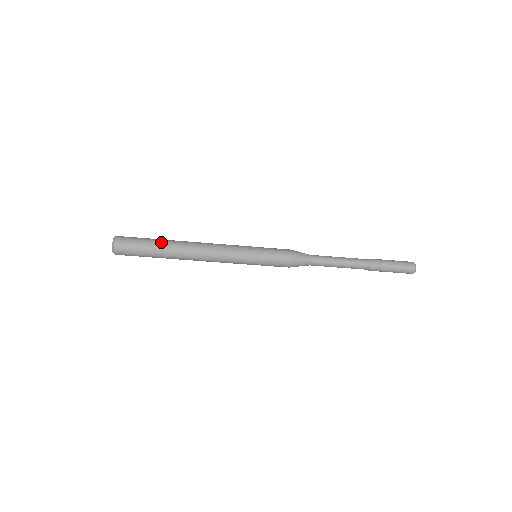
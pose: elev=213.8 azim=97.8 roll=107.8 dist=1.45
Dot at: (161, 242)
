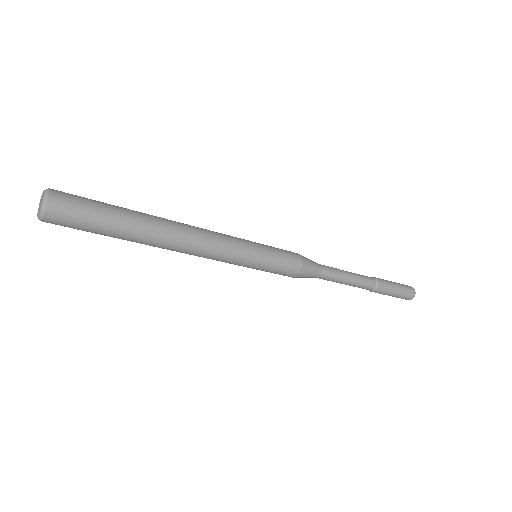
Dot at: (130, 213)
